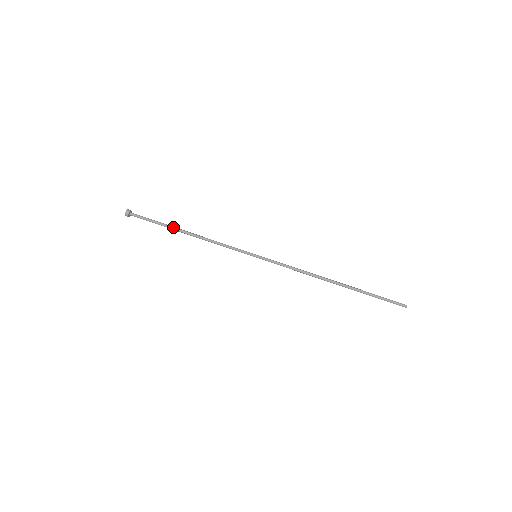
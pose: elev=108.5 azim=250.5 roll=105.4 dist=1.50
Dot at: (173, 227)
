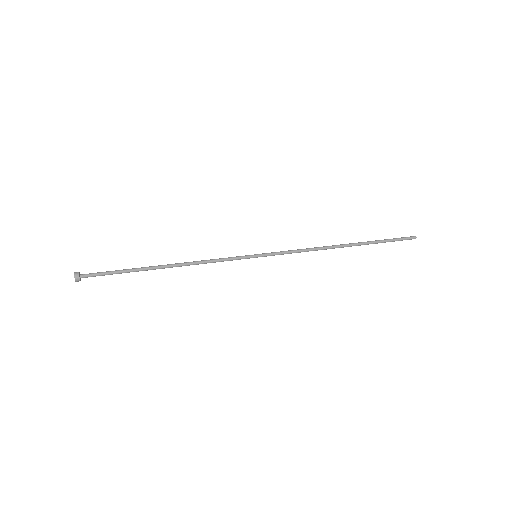
Dot at: (145, 268)
